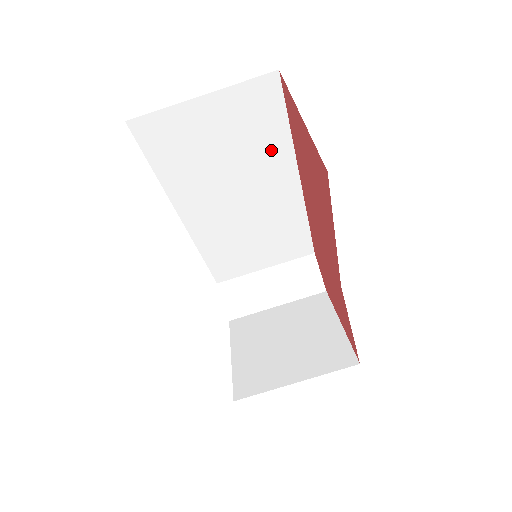
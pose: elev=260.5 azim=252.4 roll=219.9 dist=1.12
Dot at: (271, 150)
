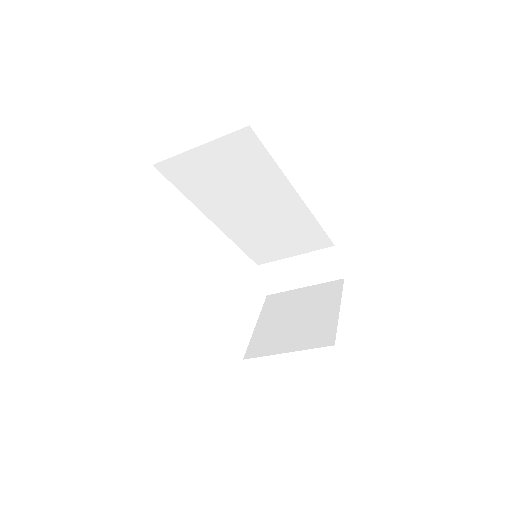
Dot at: (265, 176)
